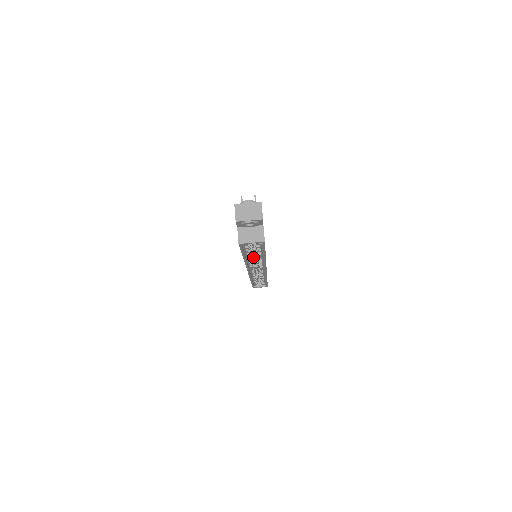
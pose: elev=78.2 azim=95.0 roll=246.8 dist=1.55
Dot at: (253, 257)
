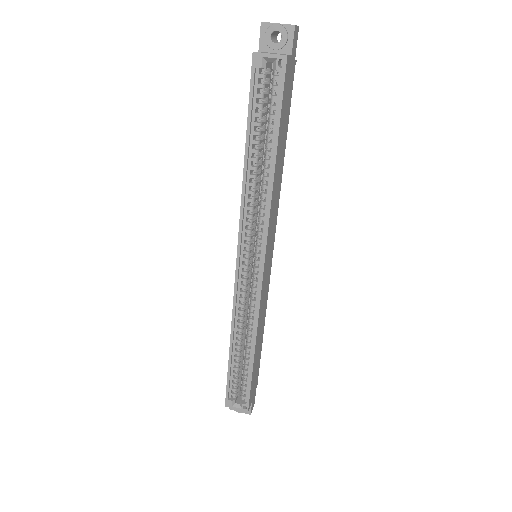
Dot at: (256, 196)
